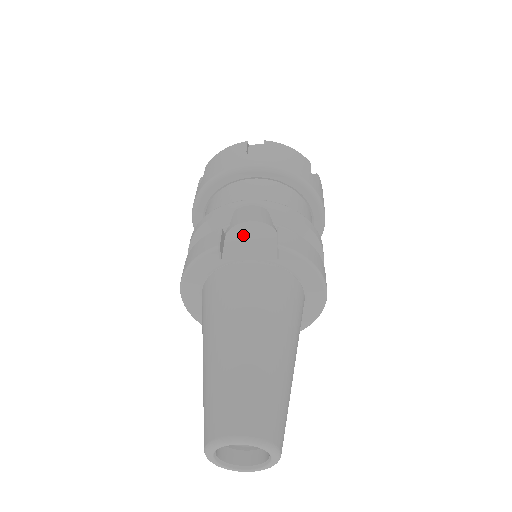
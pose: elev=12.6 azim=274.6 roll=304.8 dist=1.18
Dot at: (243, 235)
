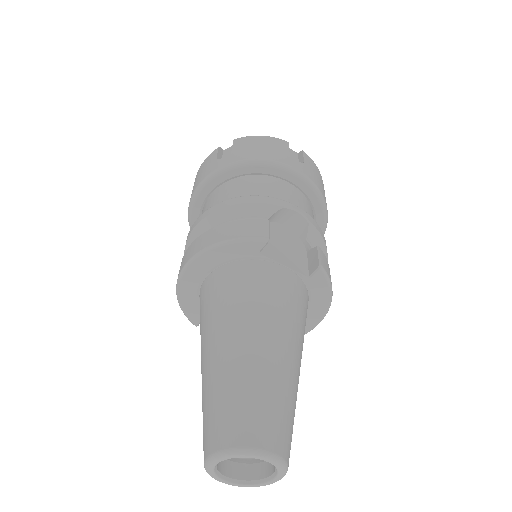
Dot at: (278, 236)
